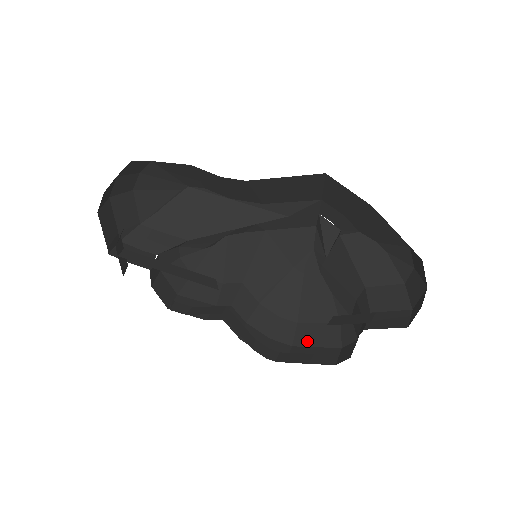
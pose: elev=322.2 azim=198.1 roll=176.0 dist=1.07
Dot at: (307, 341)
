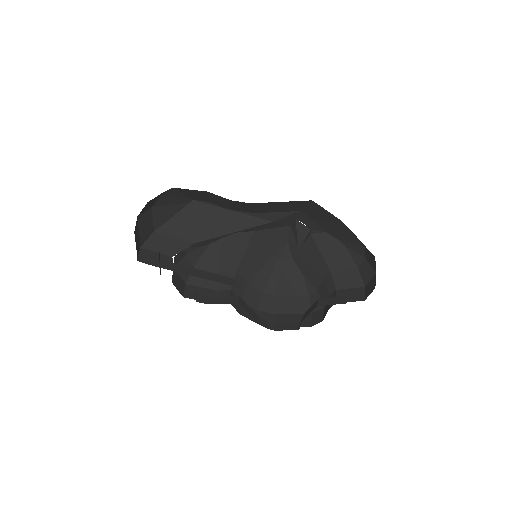
Dot at: (286, 310)
